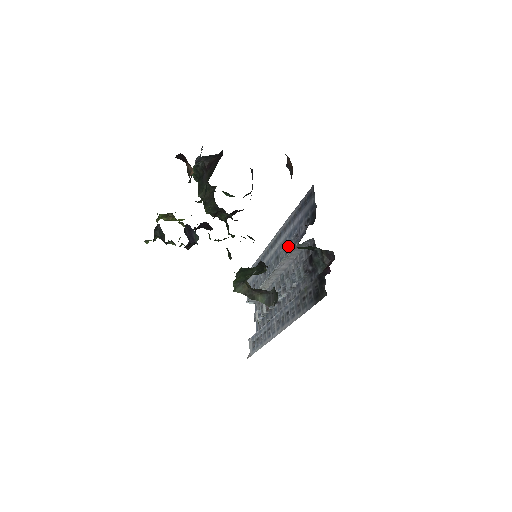
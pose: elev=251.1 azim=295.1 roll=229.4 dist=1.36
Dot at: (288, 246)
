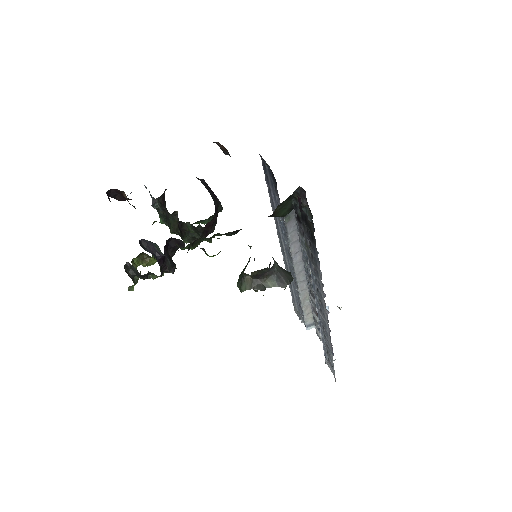
Dot at: (284, 231)
